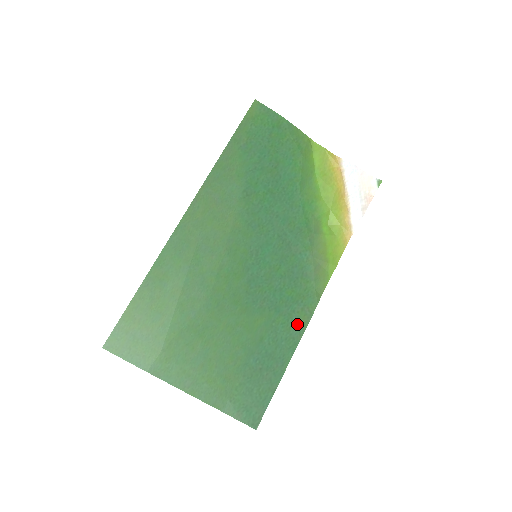
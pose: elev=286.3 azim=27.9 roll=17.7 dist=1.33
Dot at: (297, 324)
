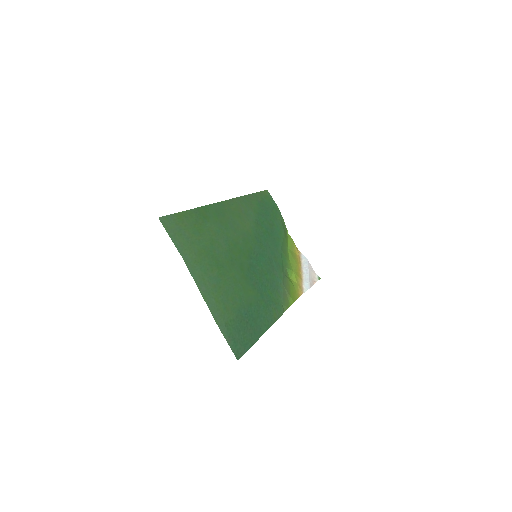
Dot at: (271, 314)
